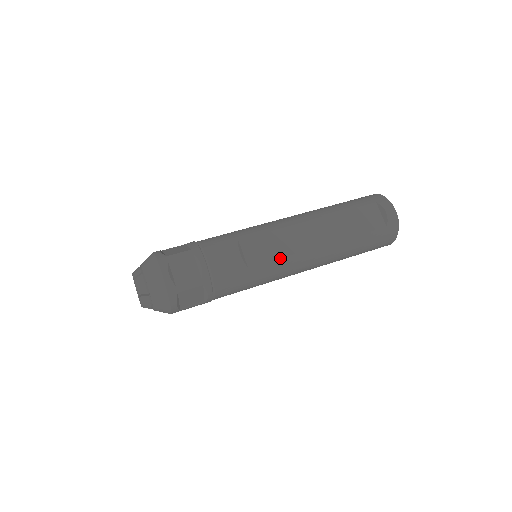
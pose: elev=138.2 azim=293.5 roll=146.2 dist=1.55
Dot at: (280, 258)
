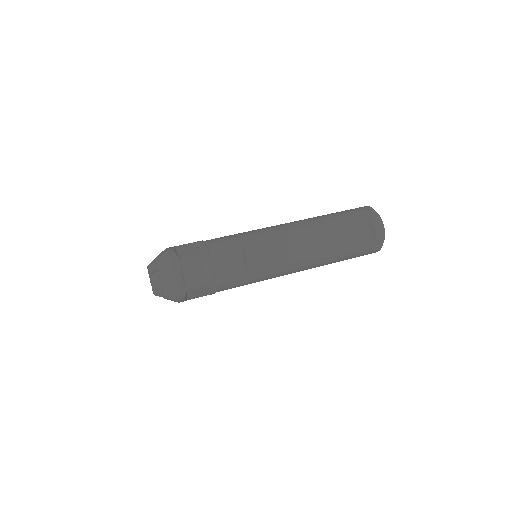
Dot at: (277, 266)
